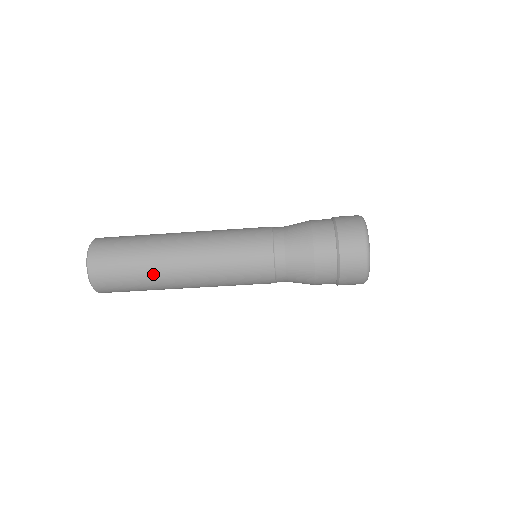
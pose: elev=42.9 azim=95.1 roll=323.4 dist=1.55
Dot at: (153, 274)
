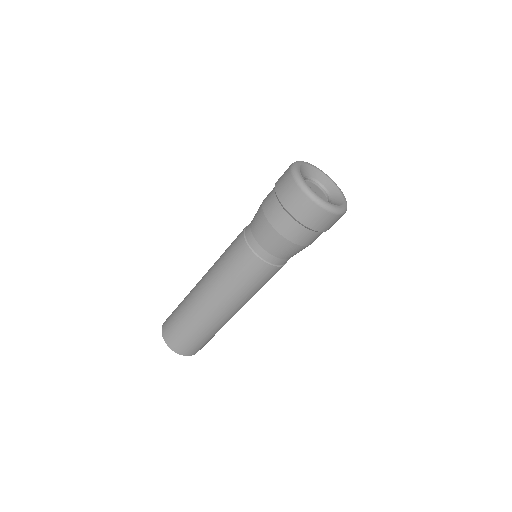
Dot at: (194, 318)
